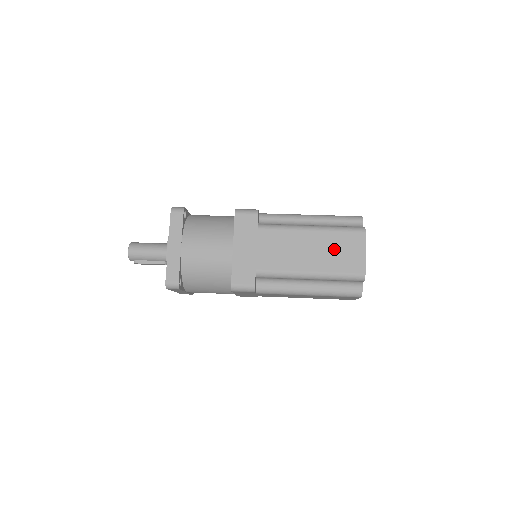
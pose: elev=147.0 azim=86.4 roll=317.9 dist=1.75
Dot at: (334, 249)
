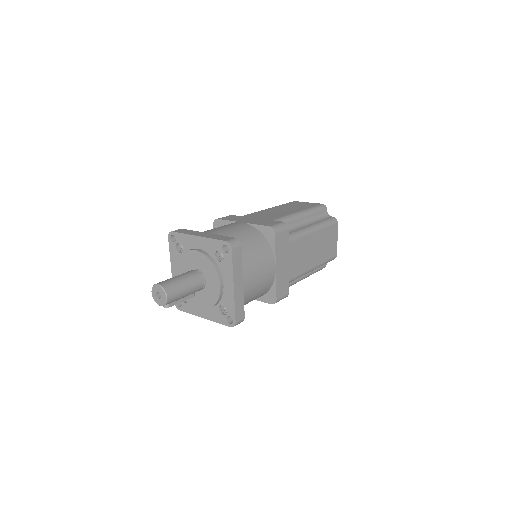
Dot at: (325, 243)
